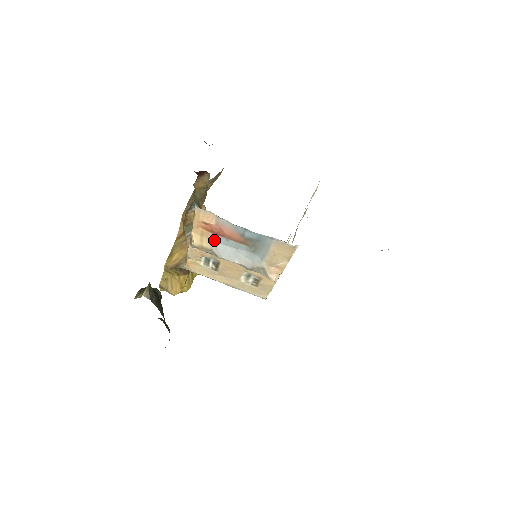
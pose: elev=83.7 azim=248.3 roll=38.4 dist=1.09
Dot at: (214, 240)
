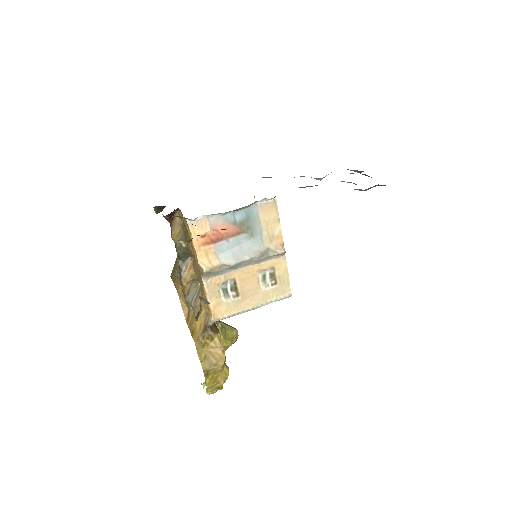
Dot at: (218, 252)
